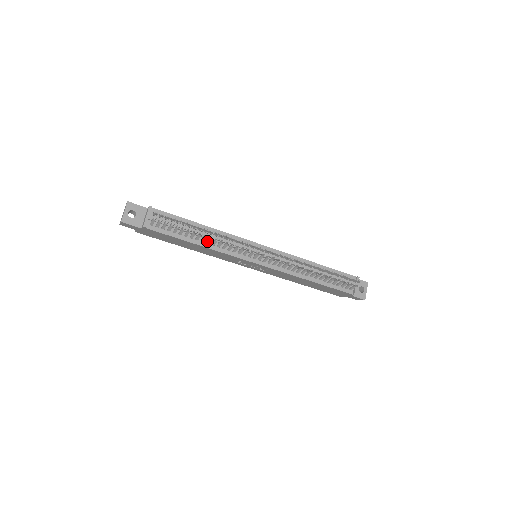
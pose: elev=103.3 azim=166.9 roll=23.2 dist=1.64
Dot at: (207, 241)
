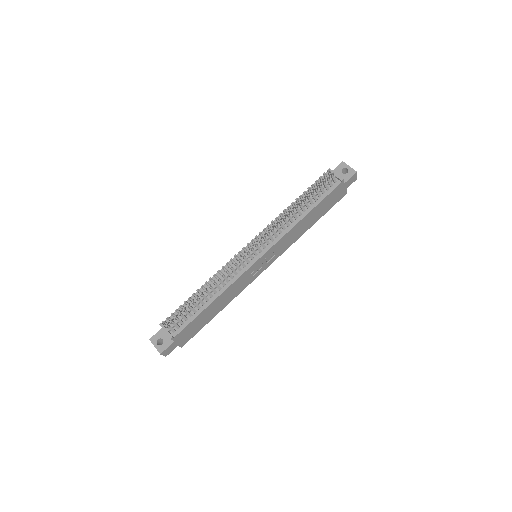
Dot at: (213, 293)
